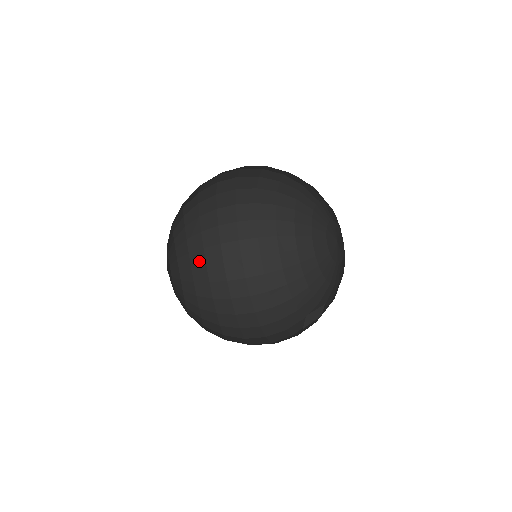
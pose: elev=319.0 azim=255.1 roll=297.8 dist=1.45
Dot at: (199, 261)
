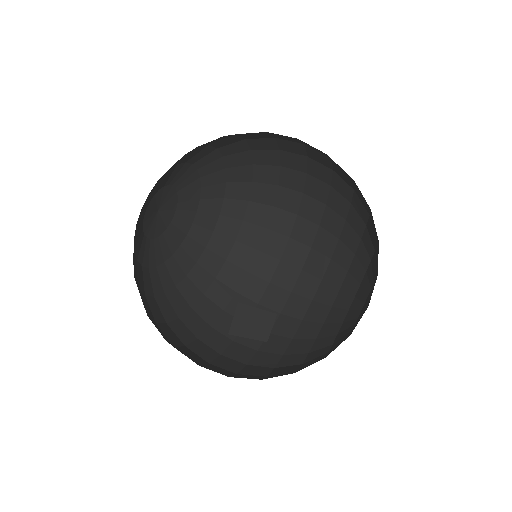
Dot at: (211, 266)
